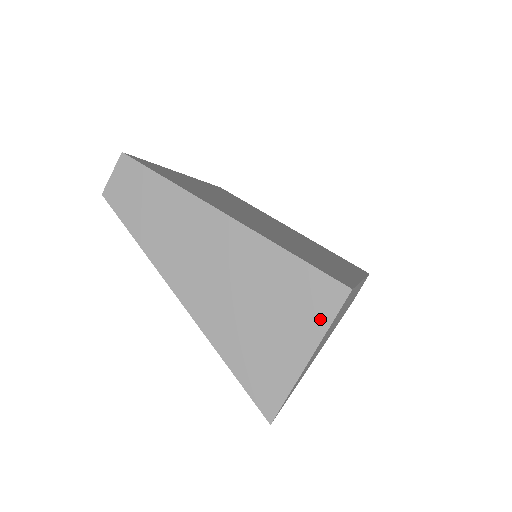
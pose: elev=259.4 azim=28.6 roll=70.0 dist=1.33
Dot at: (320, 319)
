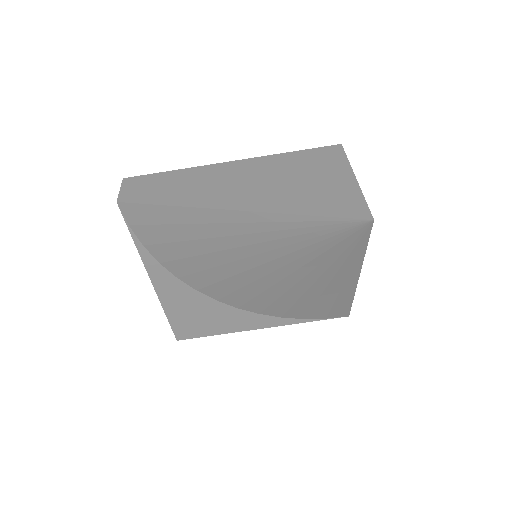
Dot at: (339, 162)
